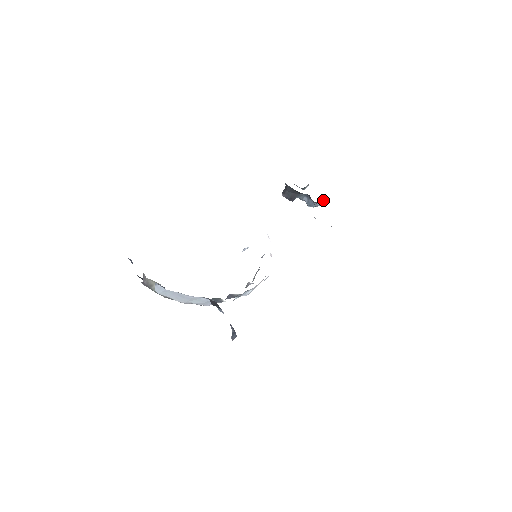
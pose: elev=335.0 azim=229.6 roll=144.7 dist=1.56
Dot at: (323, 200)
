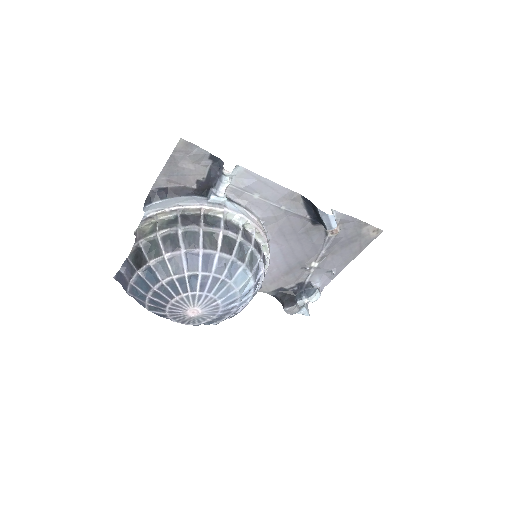
Dot at: (318, 288)
